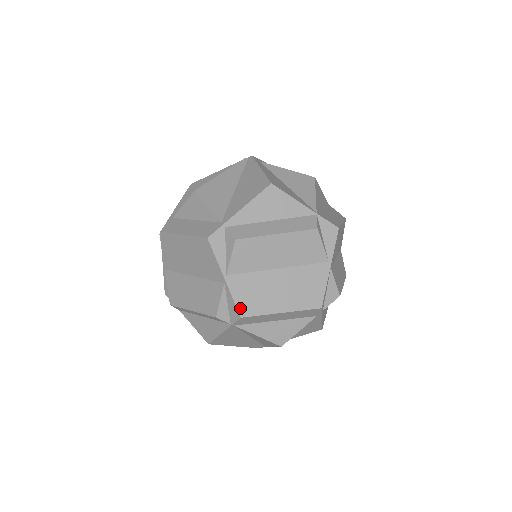
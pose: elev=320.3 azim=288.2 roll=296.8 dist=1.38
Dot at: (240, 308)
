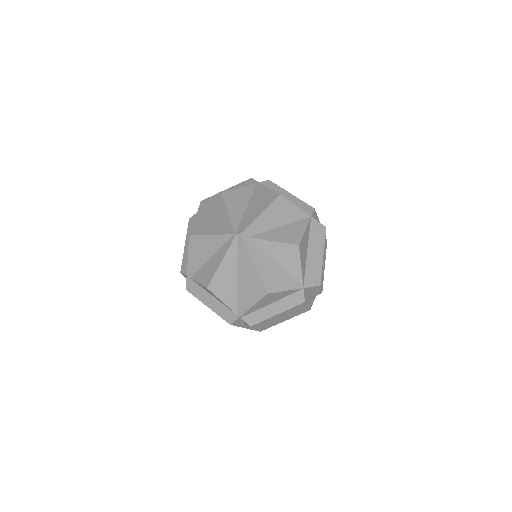
Dot at: (259, 330)
